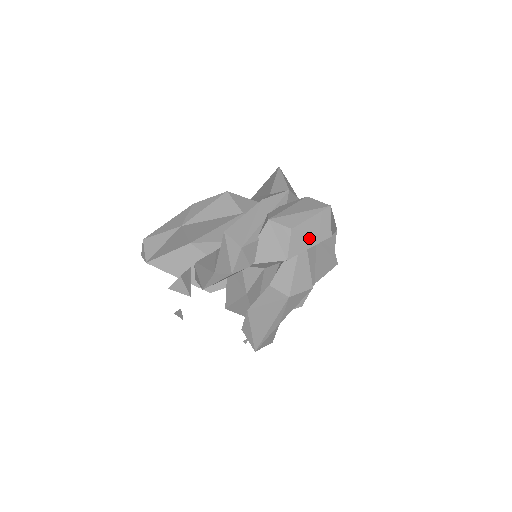
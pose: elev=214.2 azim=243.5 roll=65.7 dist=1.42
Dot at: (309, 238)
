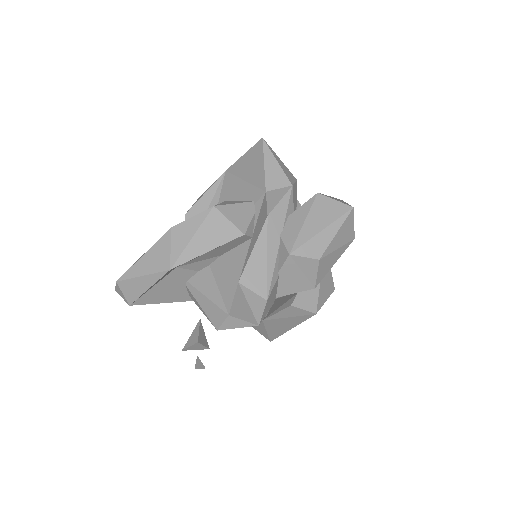
Dot at: (335, 255)
